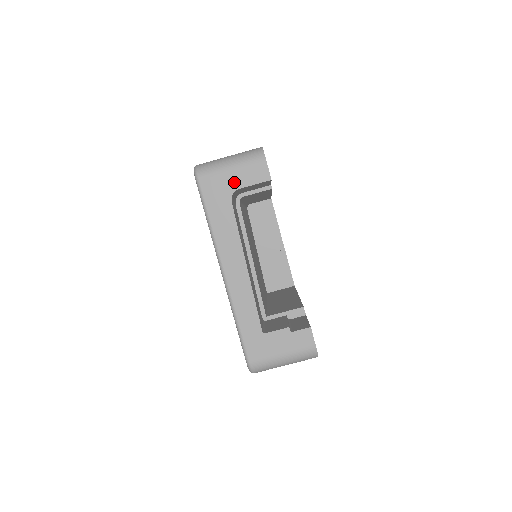
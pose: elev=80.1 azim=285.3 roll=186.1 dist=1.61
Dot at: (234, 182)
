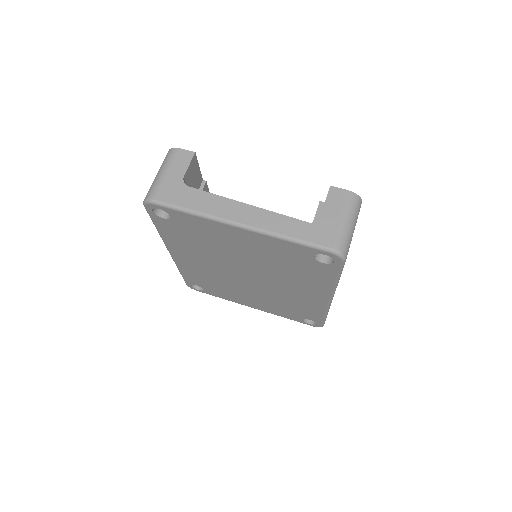
Dot at: (176, 177)
